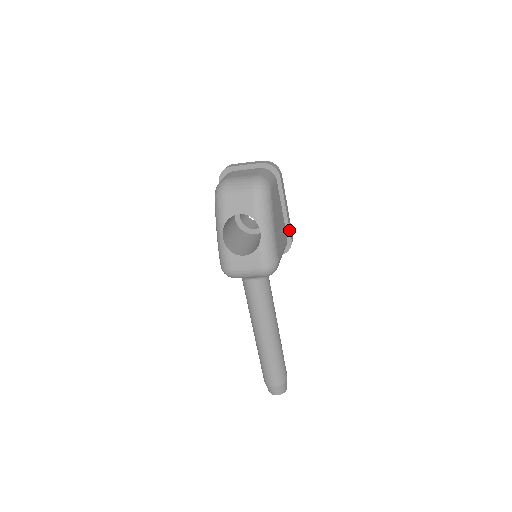
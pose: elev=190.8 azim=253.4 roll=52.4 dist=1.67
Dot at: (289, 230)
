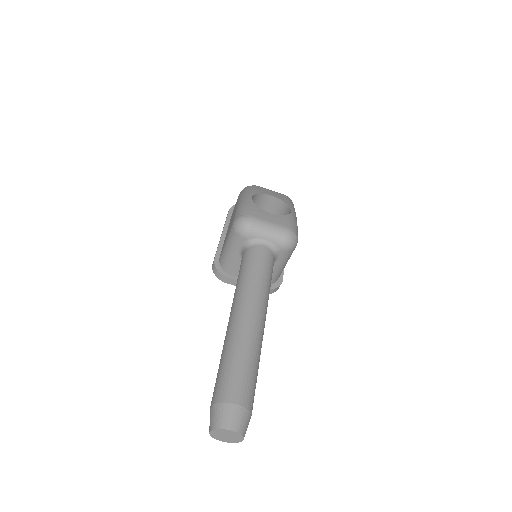
Dot at: (283, 270)
